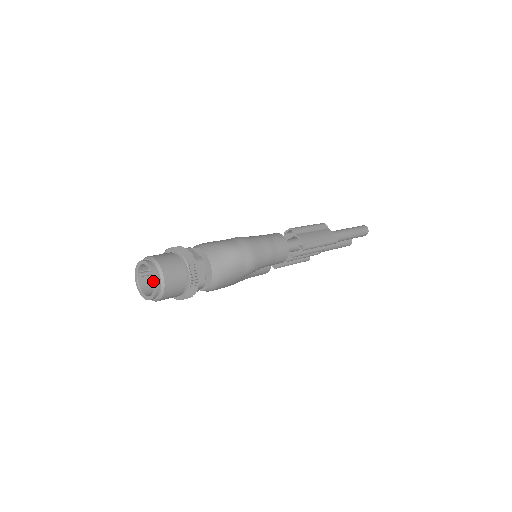
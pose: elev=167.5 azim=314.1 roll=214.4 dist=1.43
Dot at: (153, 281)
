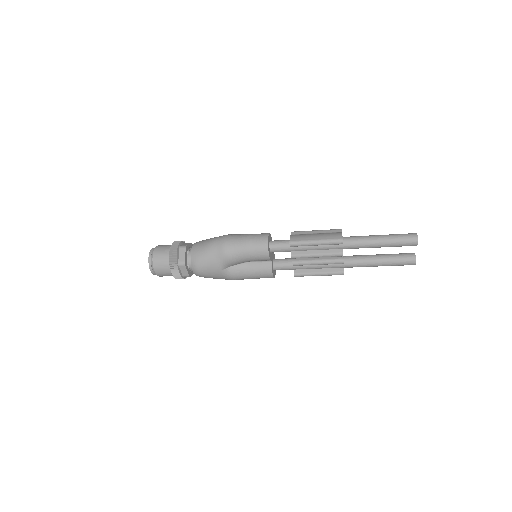
Dot at: occluded
